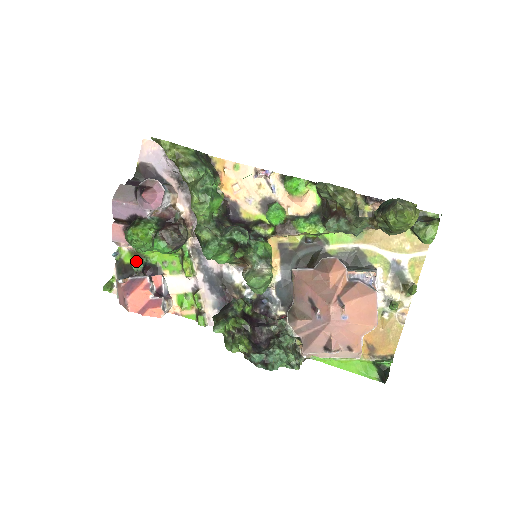
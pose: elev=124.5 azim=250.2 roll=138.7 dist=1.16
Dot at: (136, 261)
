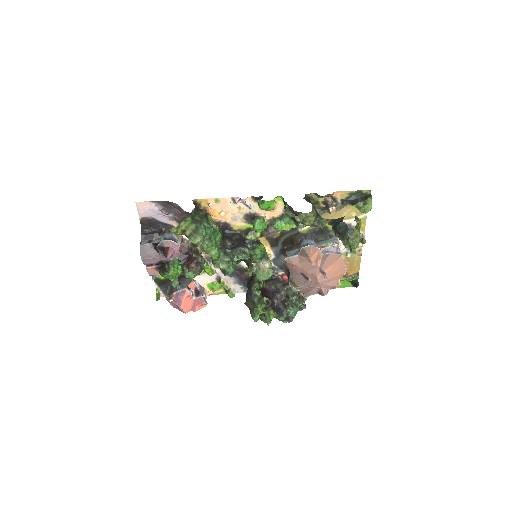
Dot at: (173, 282)
